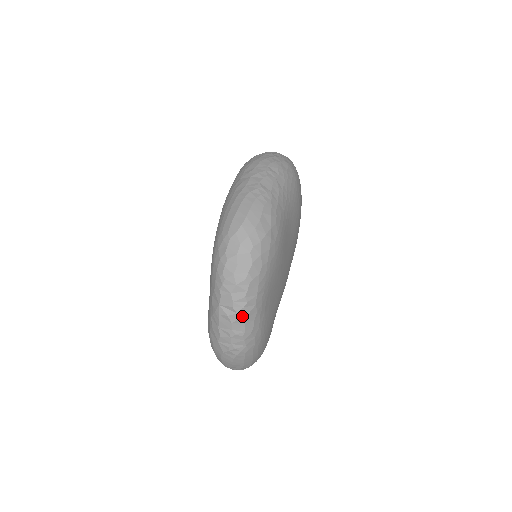
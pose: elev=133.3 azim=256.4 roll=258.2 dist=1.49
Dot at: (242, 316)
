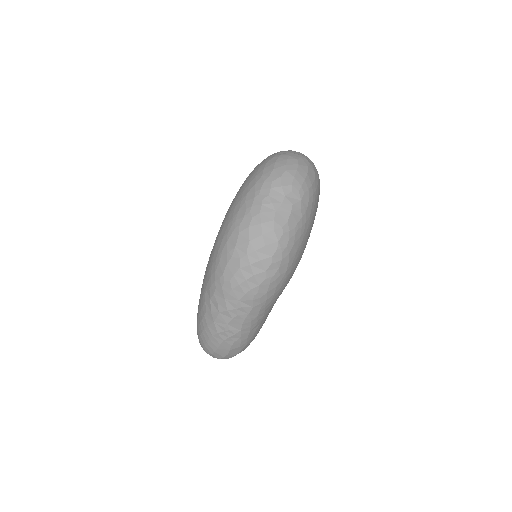
Dot at: occluded
